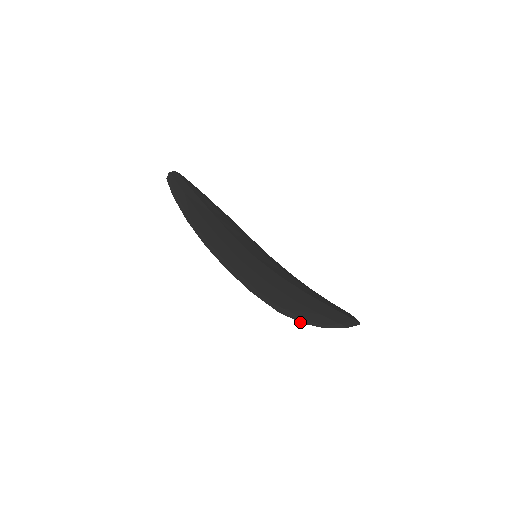
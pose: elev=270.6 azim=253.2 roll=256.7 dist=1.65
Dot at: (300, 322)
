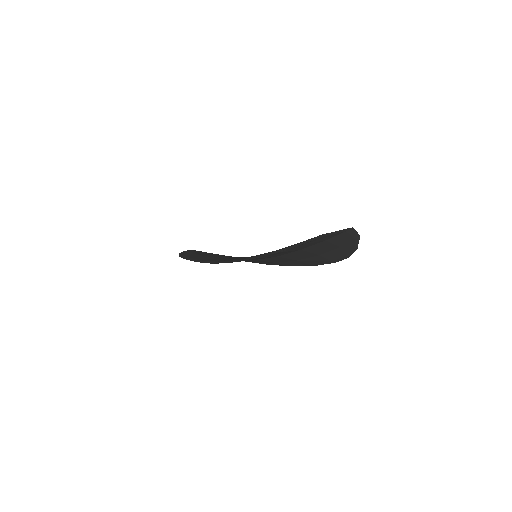
Dot at: (275, 253)
